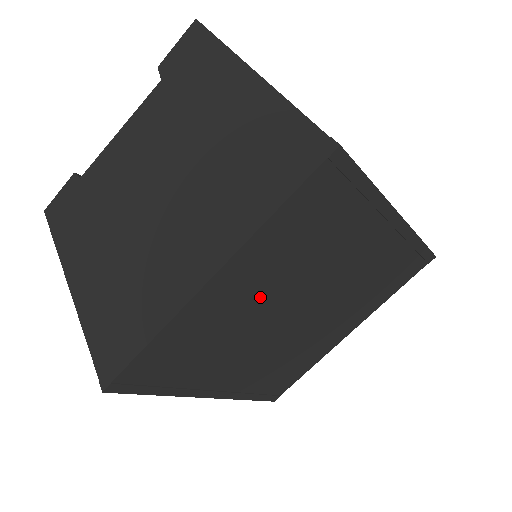
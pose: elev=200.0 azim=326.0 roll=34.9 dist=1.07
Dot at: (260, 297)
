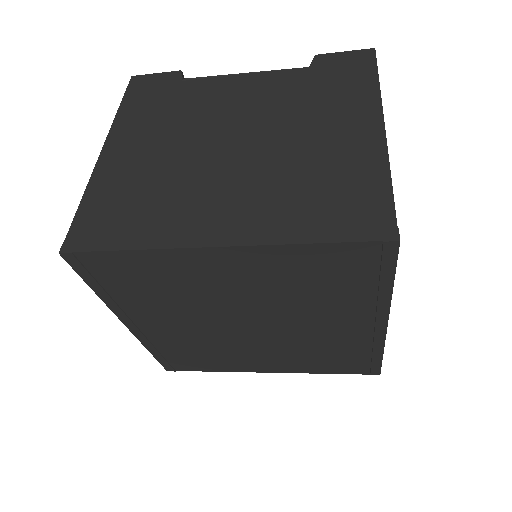
Dot at: (237, 291)
